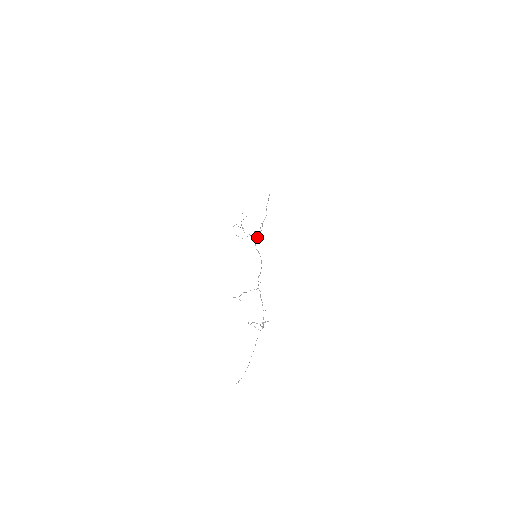
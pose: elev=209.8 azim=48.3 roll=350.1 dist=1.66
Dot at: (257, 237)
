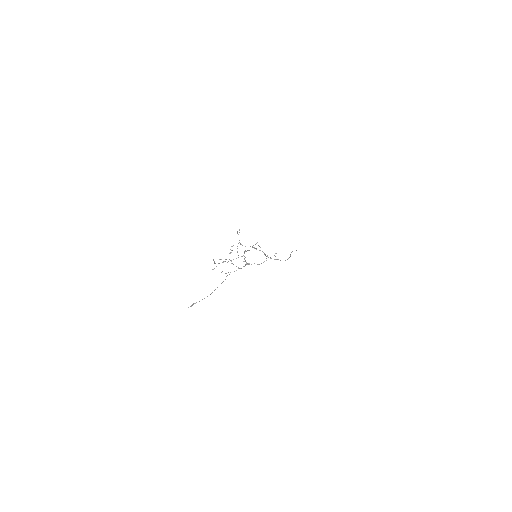
Dot at: (264, 253)
